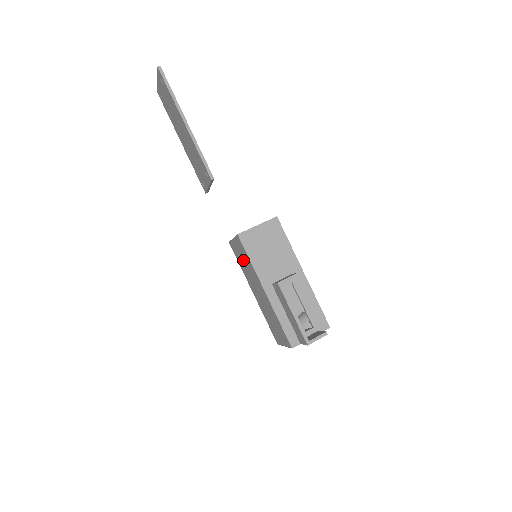
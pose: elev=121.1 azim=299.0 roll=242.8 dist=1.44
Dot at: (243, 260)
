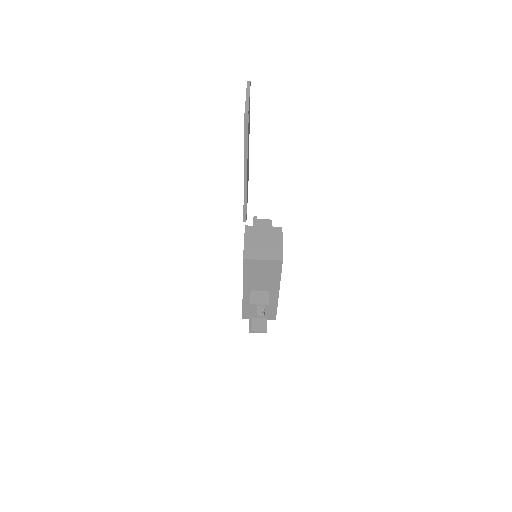
Dot at: occluded
